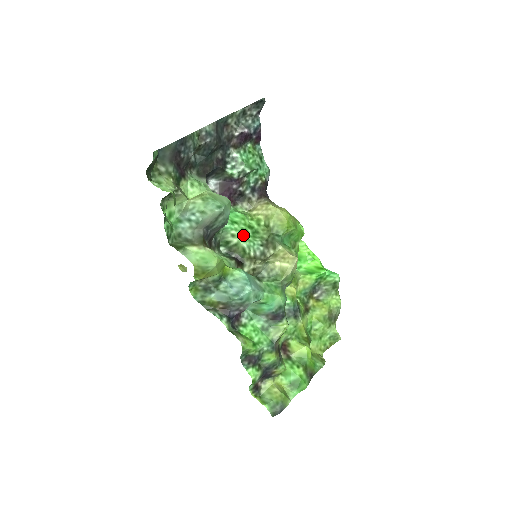
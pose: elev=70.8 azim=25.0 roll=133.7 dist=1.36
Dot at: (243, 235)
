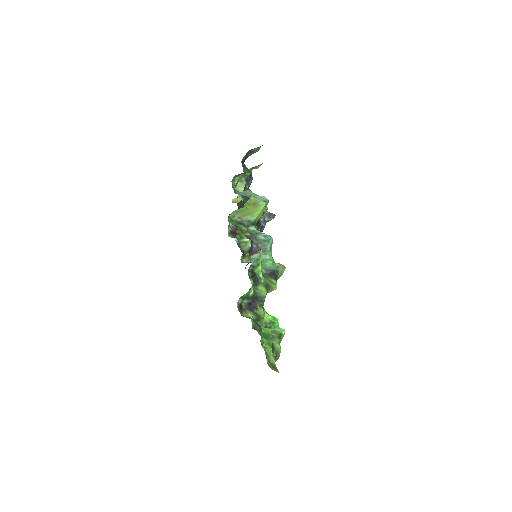
Dot at: occluded
